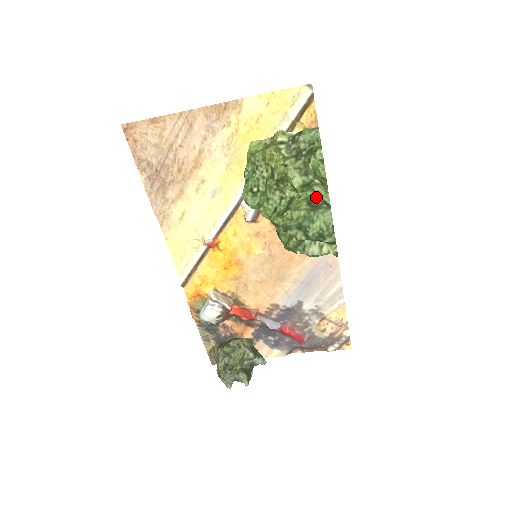
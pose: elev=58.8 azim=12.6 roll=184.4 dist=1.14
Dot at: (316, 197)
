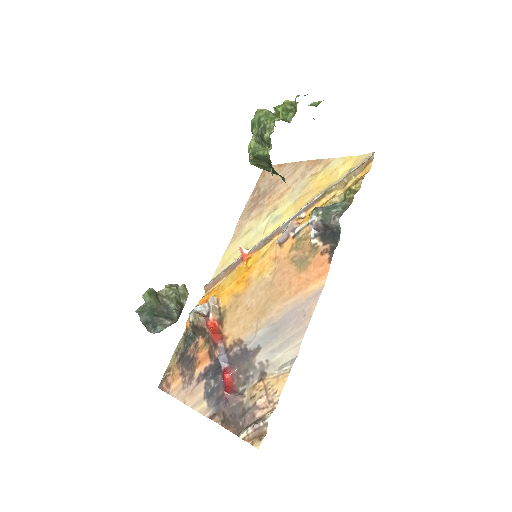
Dot at: (286, 120)
